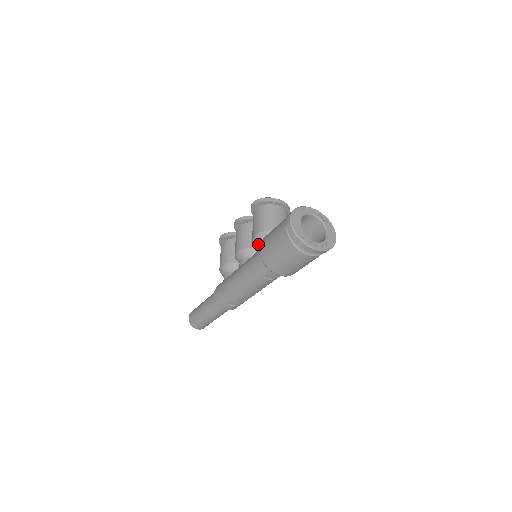
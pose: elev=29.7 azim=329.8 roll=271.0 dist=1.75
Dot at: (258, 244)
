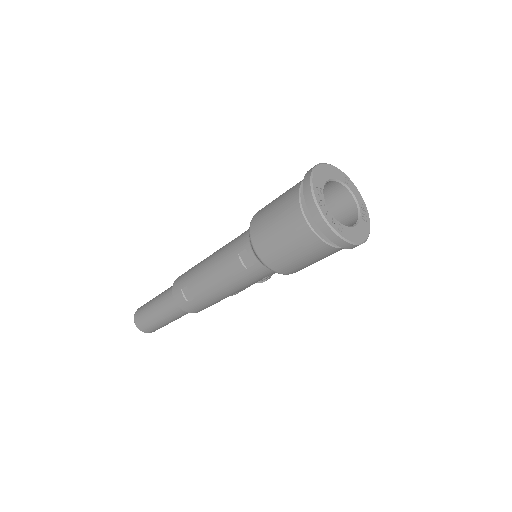
Dot at: occluded
